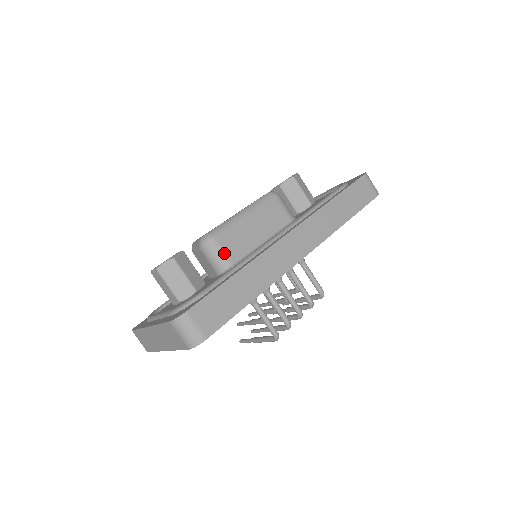
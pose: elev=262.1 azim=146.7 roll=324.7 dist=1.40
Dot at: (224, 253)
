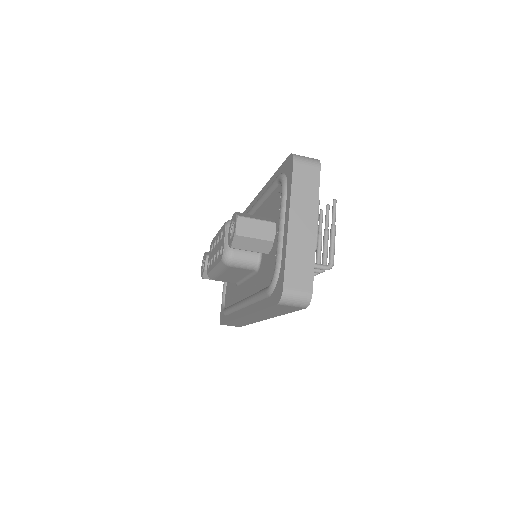
Dot at: occluded
